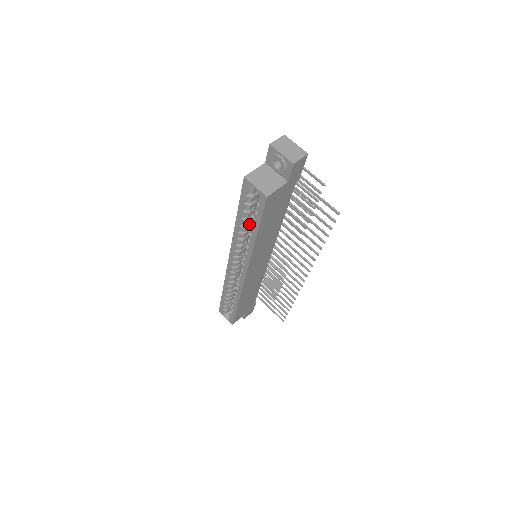
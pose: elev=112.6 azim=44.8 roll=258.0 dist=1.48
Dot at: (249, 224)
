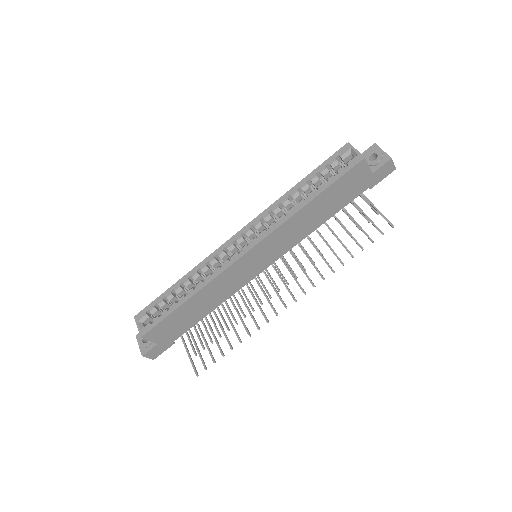
Dot at: (303, 196)
